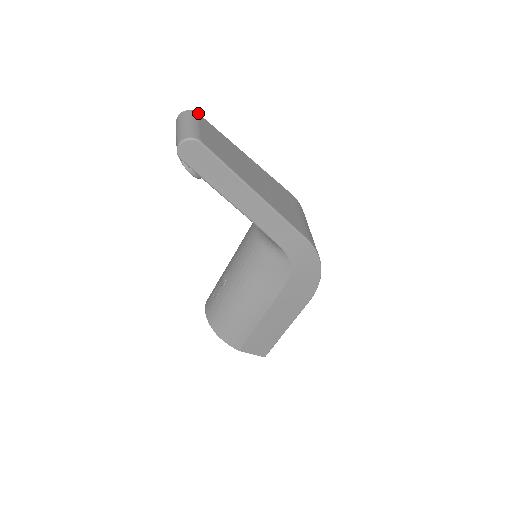
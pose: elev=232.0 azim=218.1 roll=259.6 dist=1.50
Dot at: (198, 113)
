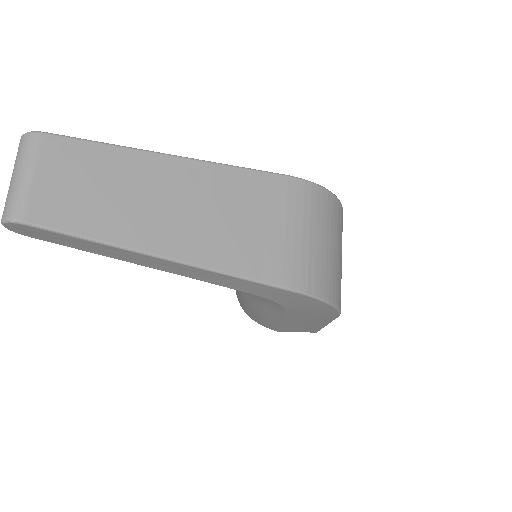
Dot at: (43, 133)
